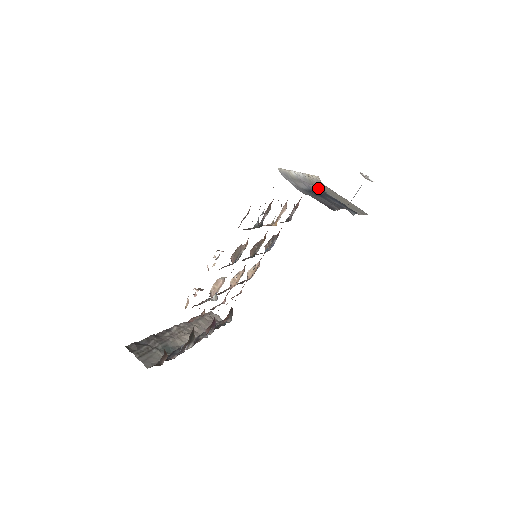
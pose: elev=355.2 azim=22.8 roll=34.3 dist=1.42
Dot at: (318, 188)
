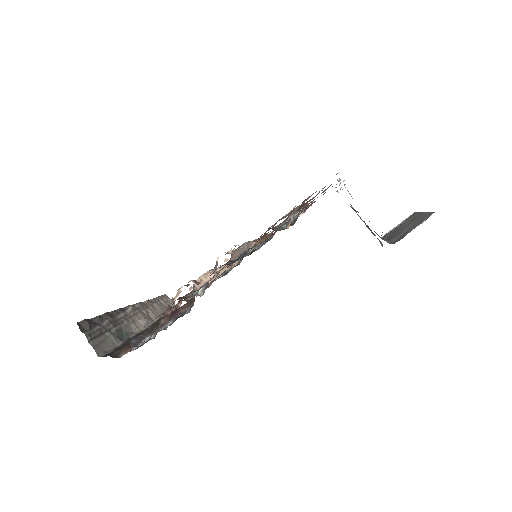
Dot at: occluded
